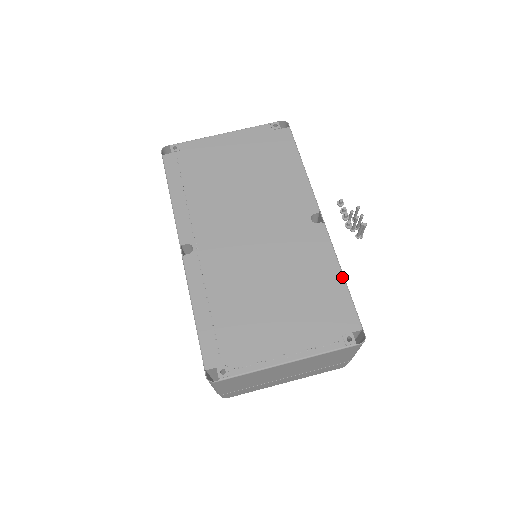
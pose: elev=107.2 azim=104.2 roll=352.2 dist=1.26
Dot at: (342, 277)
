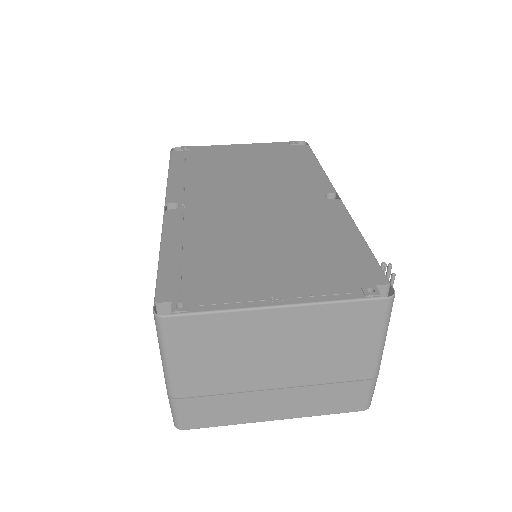
Dot at: (362, 238)
